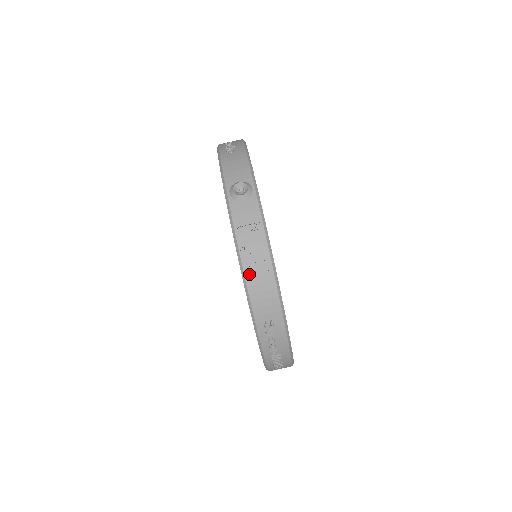
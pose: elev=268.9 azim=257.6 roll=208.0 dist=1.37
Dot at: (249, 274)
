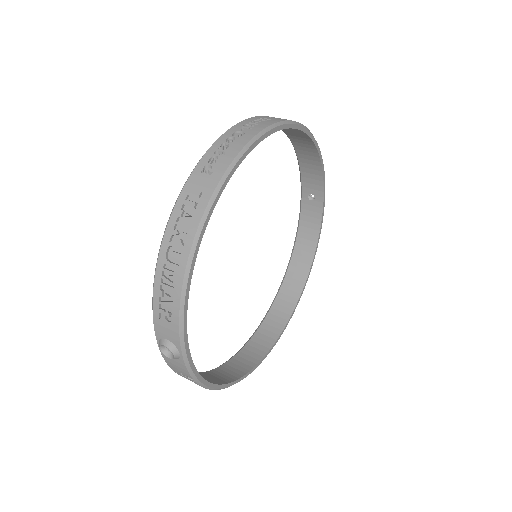
Dot at: occluded
